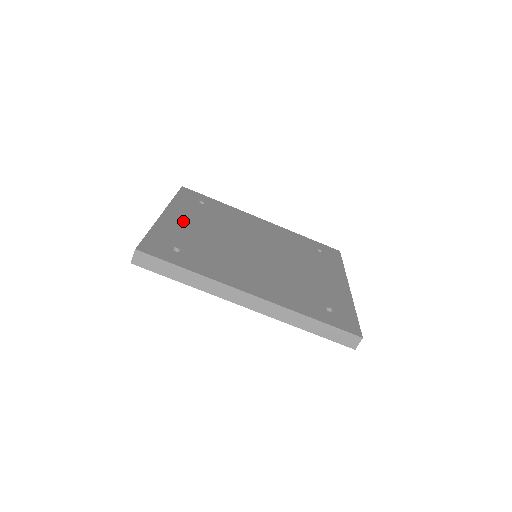
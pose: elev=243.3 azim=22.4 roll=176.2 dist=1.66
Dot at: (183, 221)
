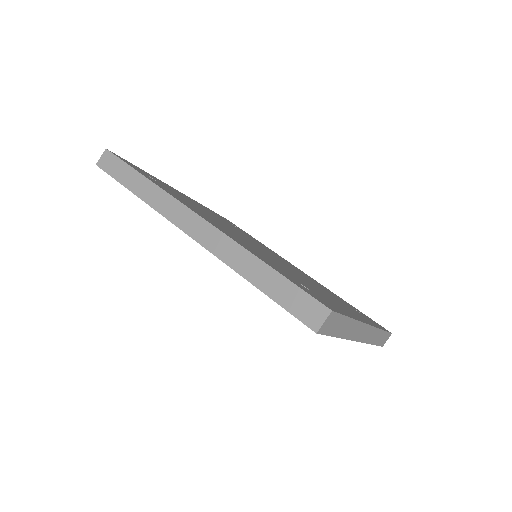
Dot at: (193, 201)
